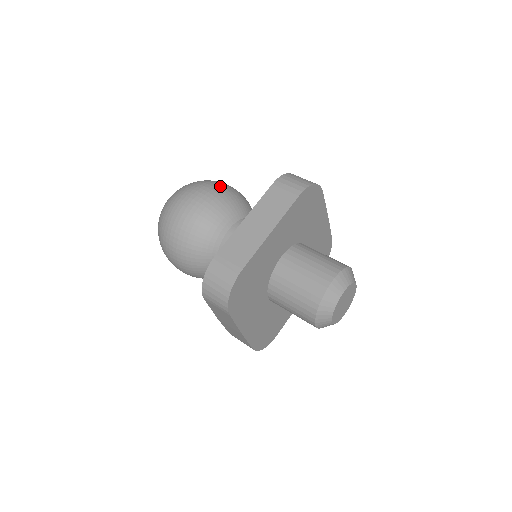
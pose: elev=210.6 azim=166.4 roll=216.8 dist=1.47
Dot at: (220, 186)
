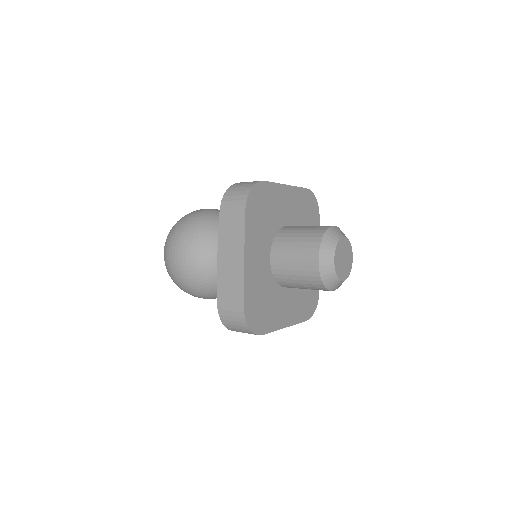
Dot at: occluded
